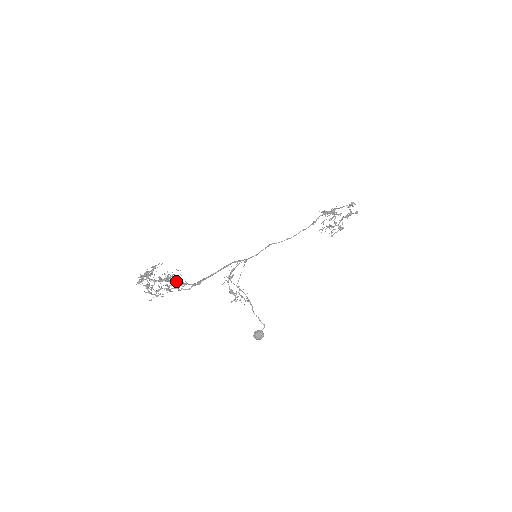
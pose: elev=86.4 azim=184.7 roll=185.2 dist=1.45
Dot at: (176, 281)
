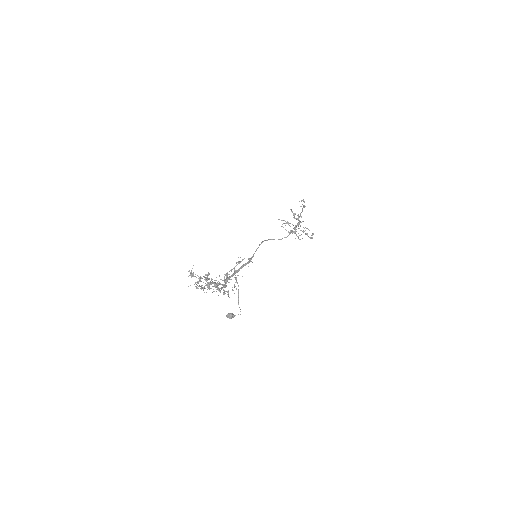
Dot at: occluded
